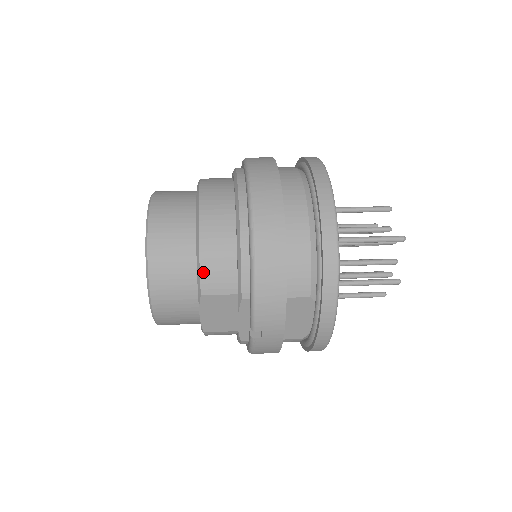
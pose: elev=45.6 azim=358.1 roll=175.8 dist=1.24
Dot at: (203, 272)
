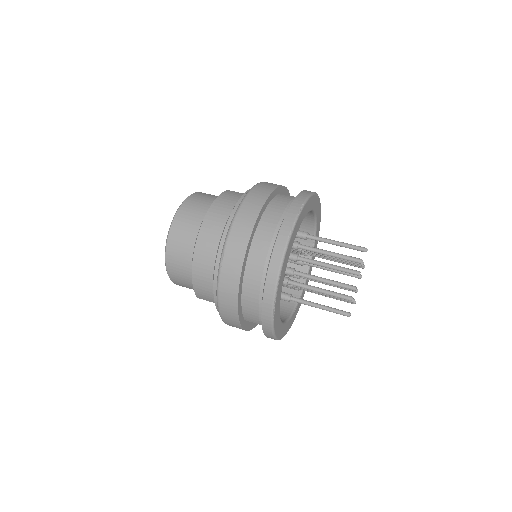
Dot at: (196, 290)
